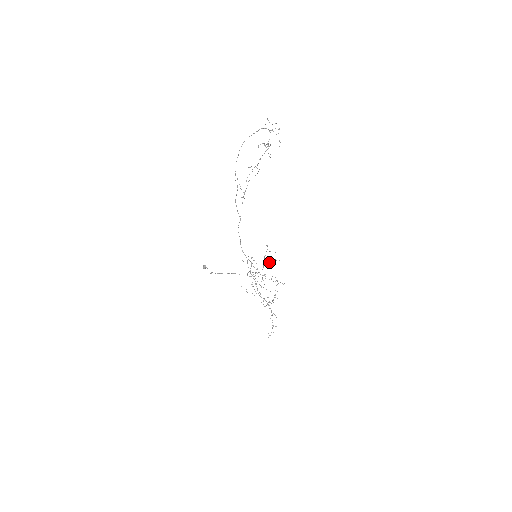
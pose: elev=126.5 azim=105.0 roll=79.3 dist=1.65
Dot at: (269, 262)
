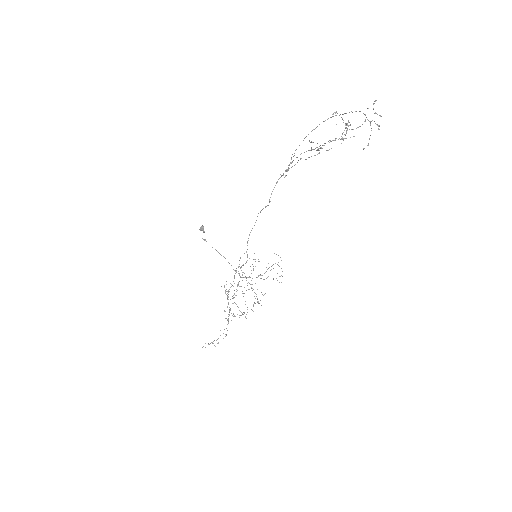
Dot at: occluded
